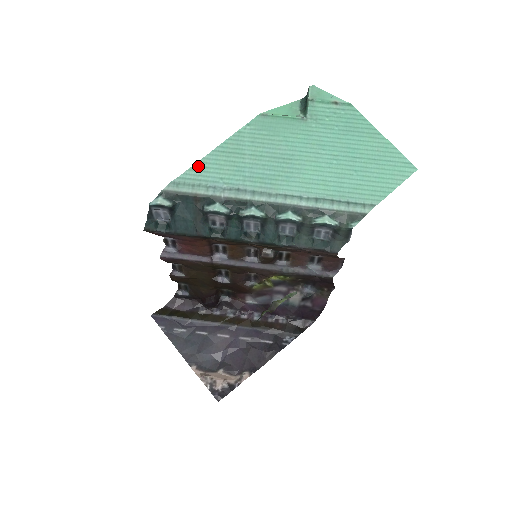
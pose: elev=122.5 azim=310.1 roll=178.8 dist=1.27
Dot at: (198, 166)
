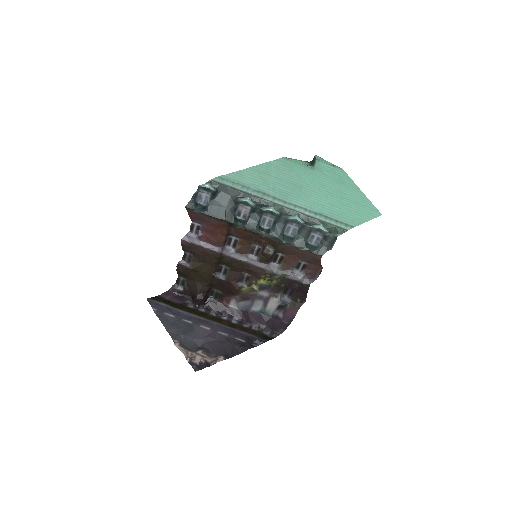
Dot at: (238, 173)
